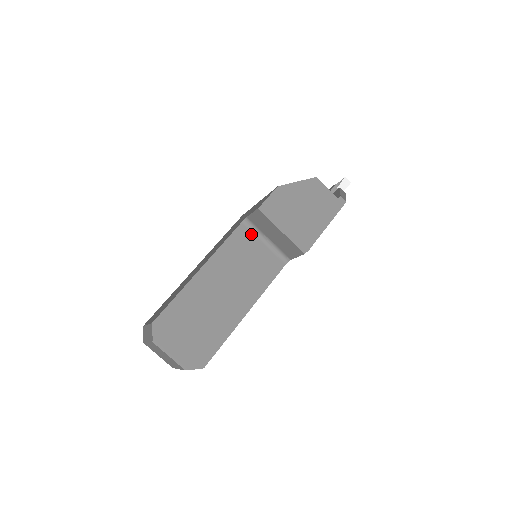
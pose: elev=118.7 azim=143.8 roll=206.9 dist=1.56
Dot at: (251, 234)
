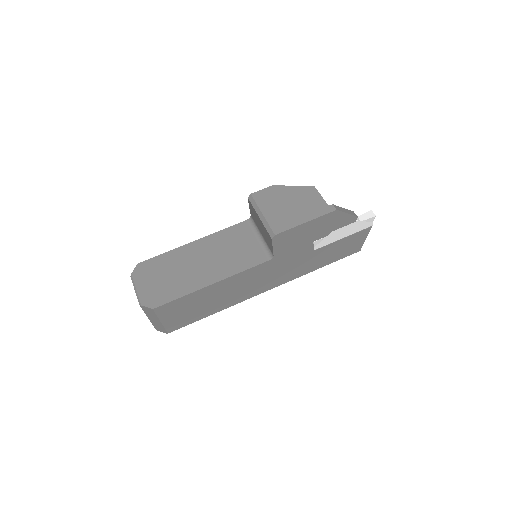
Dot at: (250, 230)
